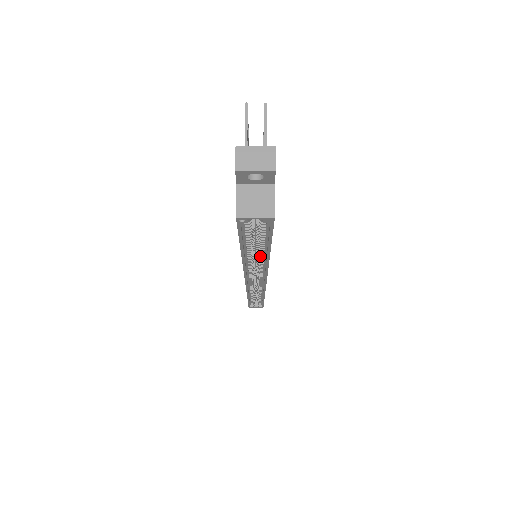
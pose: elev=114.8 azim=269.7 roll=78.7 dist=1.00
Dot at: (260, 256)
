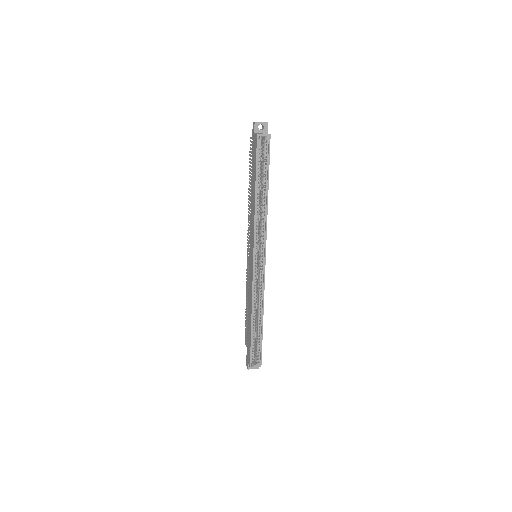
Dot at: (263, 202)
